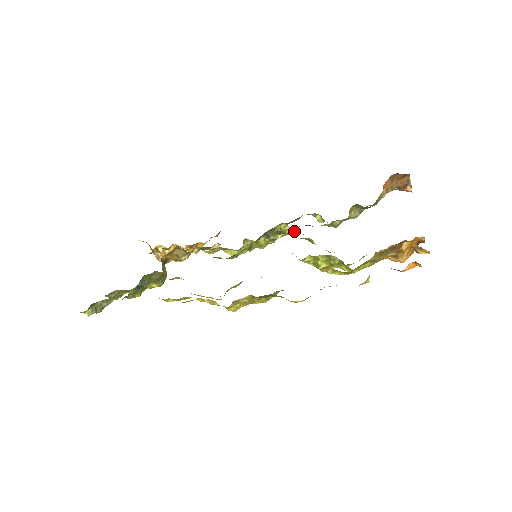
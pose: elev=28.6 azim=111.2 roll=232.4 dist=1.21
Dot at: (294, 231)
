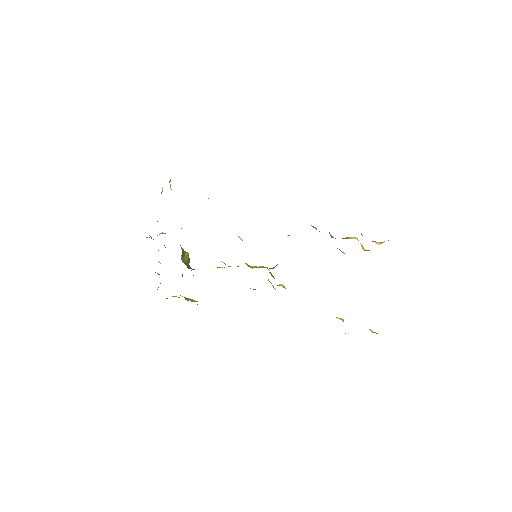
Dot at: occluded
